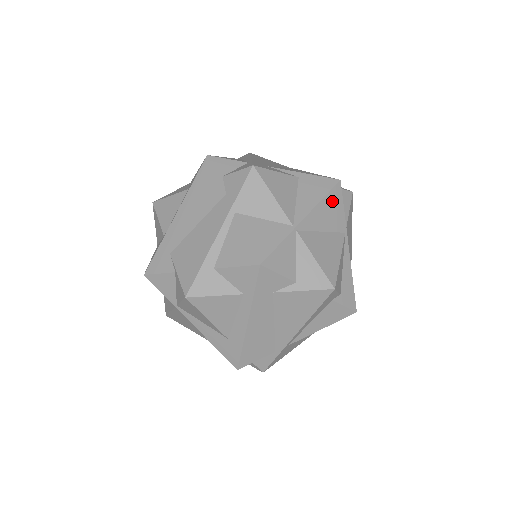
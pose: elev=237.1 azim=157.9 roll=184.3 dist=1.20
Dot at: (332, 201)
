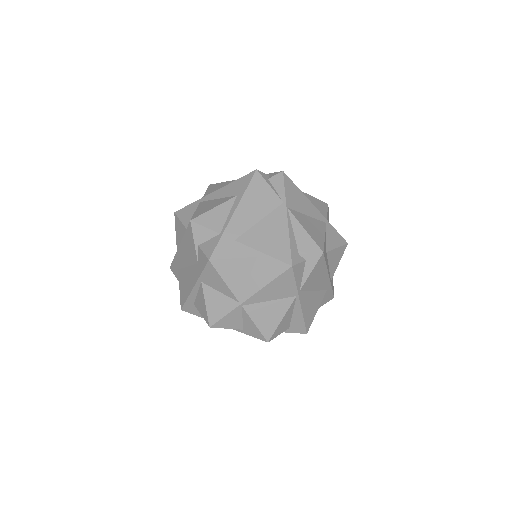
Dot at: (281, 281)
